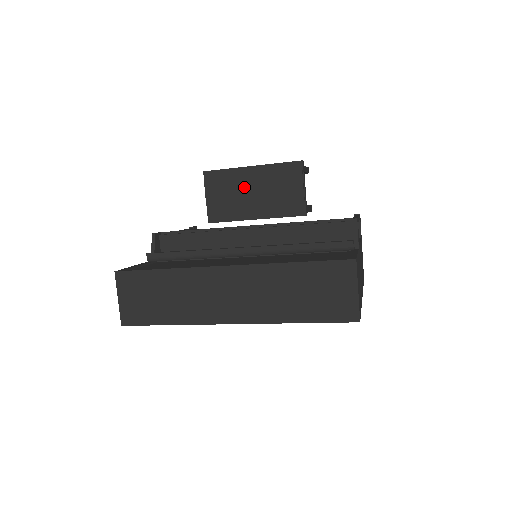
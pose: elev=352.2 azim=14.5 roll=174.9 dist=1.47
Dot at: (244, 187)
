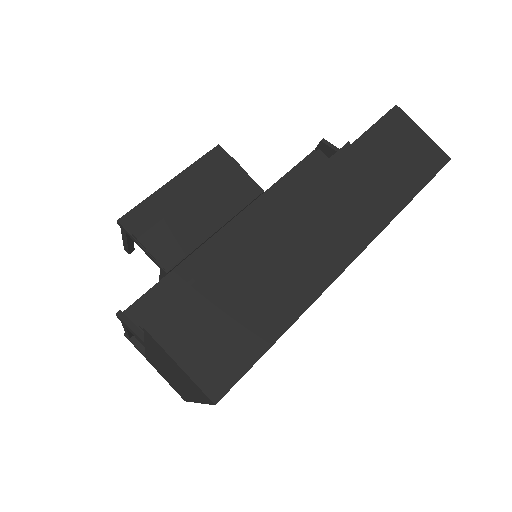
Dot at: (180, 204)
